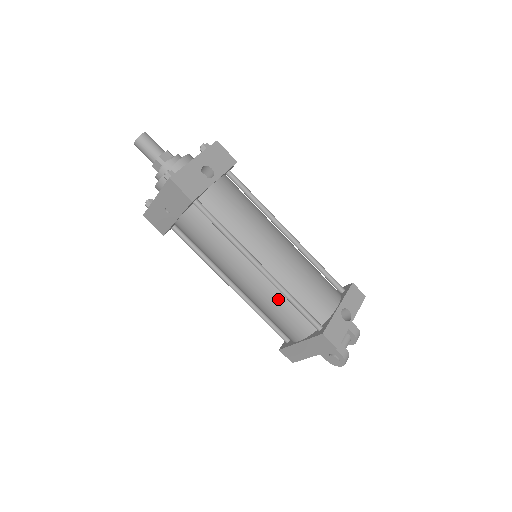
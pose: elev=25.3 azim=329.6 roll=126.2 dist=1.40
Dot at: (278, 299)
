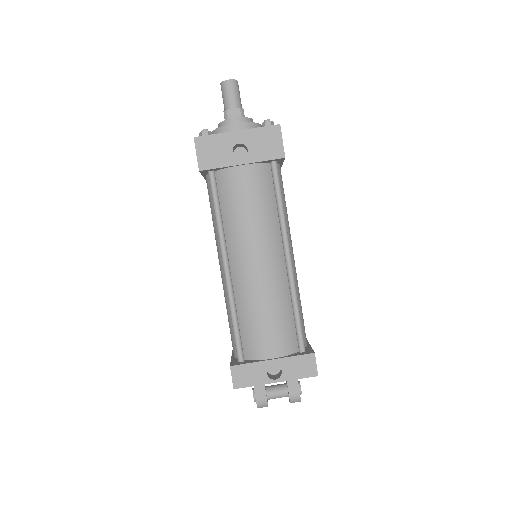
Dot at: occluded
